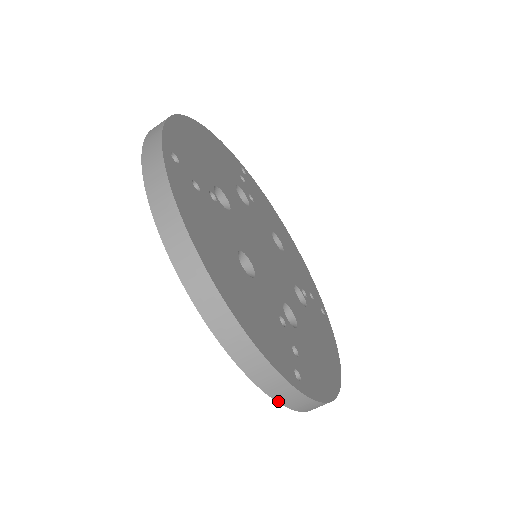
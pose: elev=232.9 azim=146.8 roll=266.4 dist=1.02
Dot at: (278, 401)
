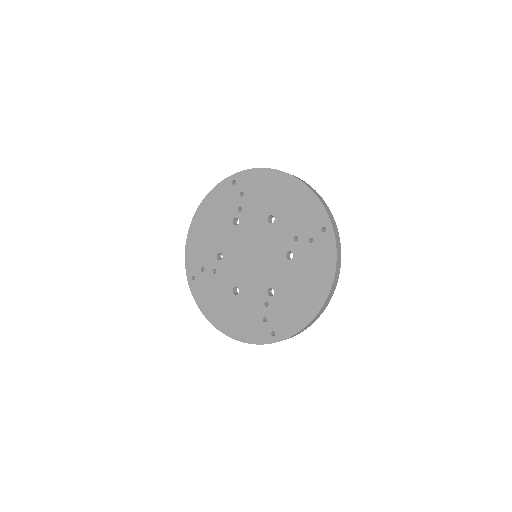
Dot at: (332, 224)
